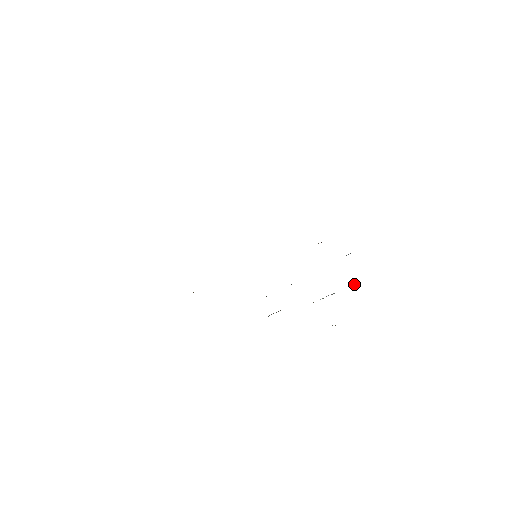
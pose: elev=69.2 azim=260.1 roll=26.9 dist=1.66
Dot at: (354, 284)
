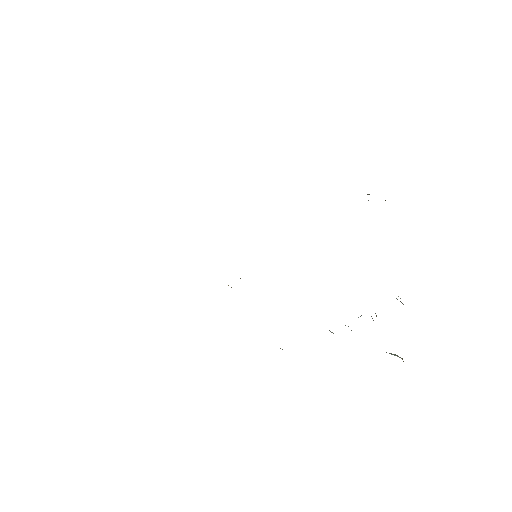
Dot at: occluded
